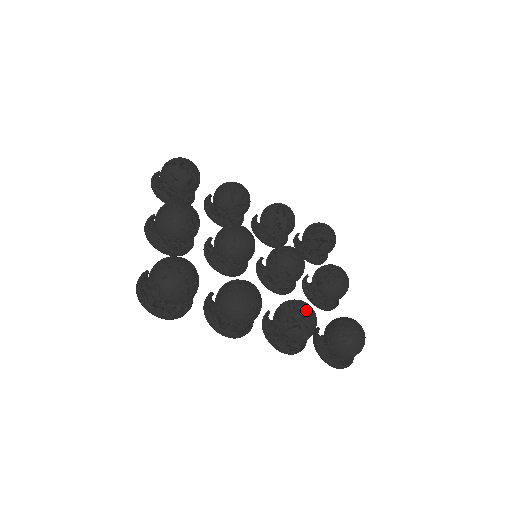
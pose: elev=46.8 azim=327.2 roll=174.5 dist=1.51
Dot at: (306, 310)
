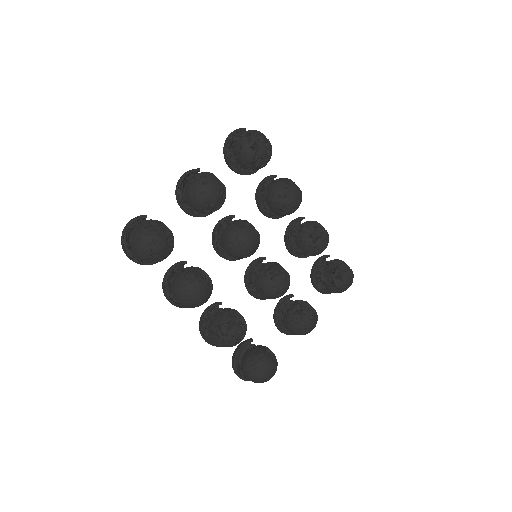
Dot at: (234, 332)
